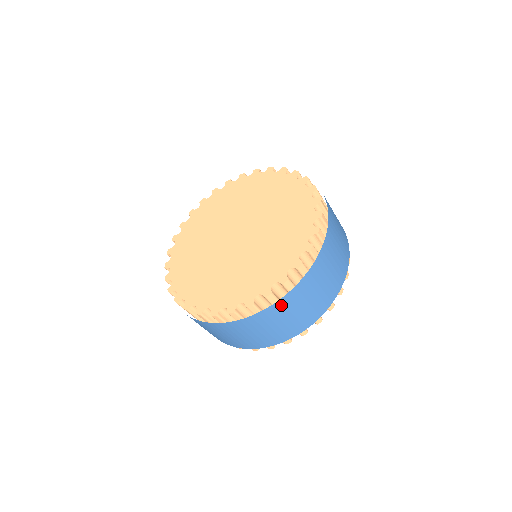
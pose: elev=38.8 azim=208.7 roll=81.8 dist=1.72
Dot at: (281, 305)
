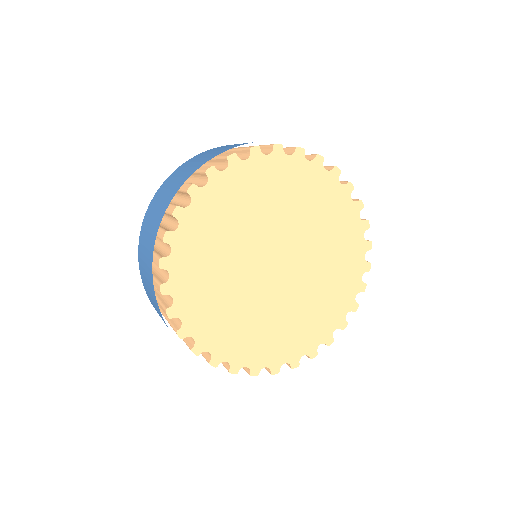
Dot at: occluded
